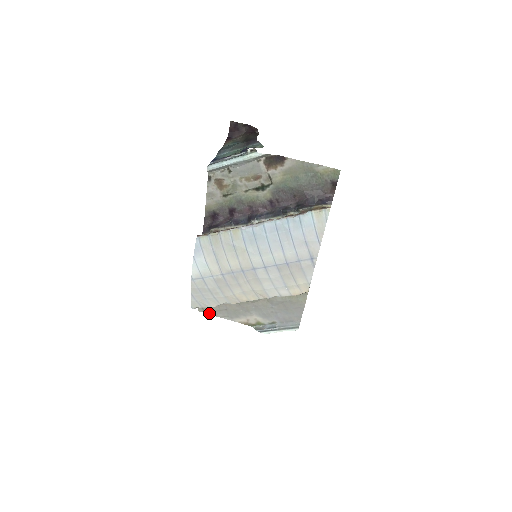
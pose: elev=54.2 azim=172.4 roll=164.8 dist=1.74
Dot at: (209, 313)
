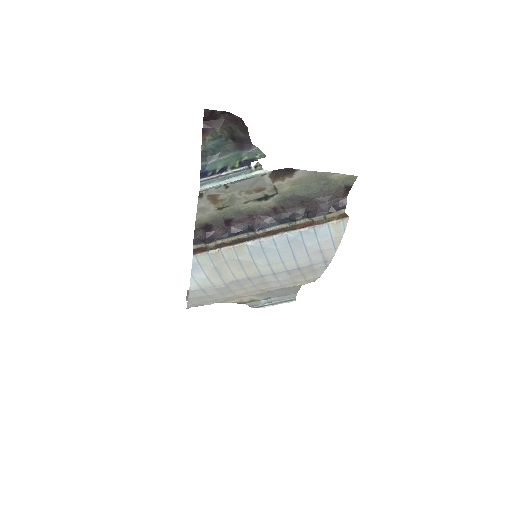
Dot at: occluded
